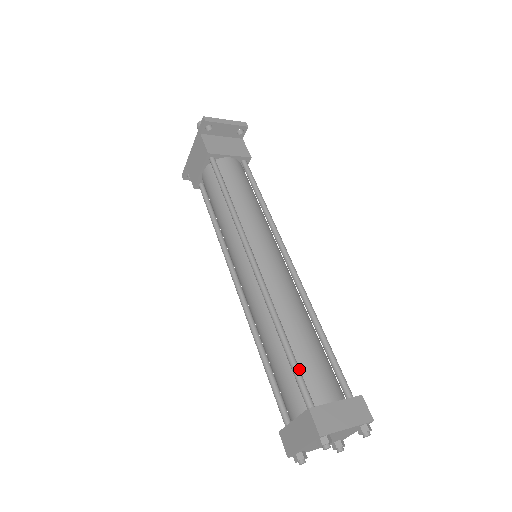
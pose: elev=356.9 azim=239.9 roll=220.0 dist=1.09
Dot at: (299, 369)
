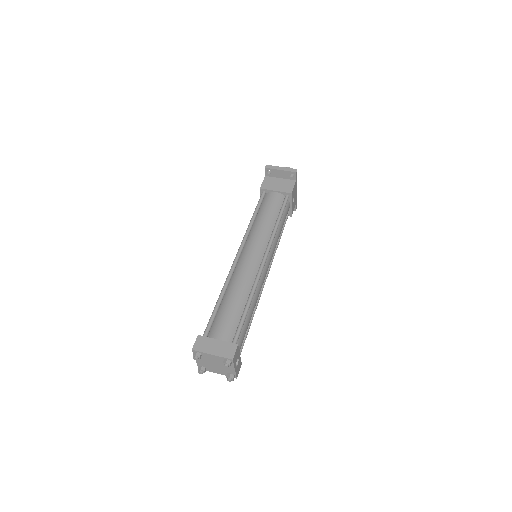
Dot at: (213, 317)
